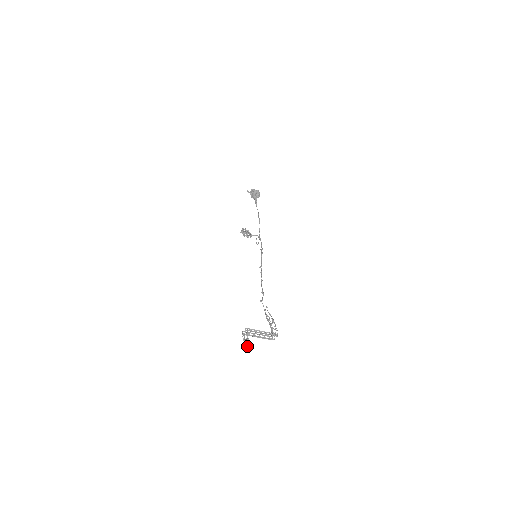
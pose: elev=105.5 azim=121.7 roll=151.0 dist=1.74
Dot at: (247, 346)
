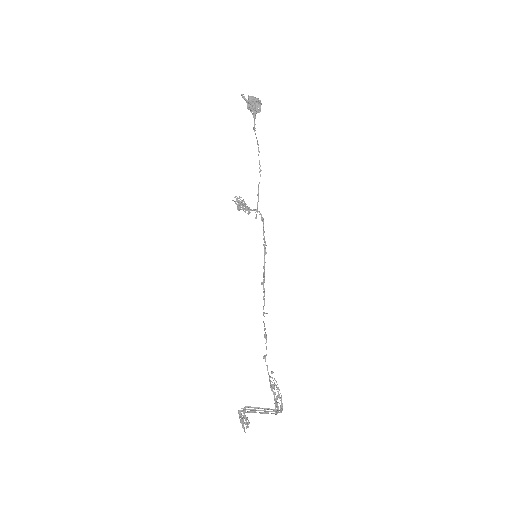
Dot at: (244, 428)
